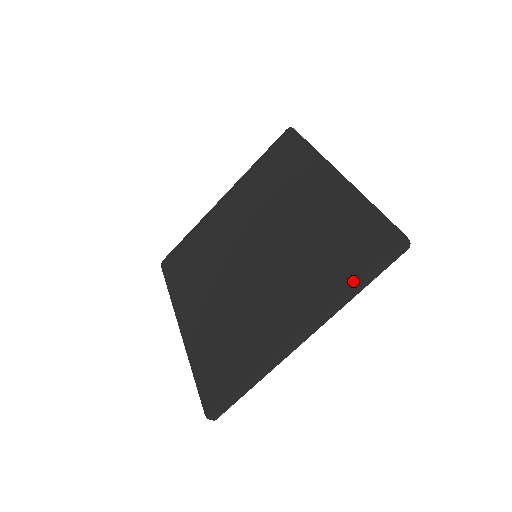
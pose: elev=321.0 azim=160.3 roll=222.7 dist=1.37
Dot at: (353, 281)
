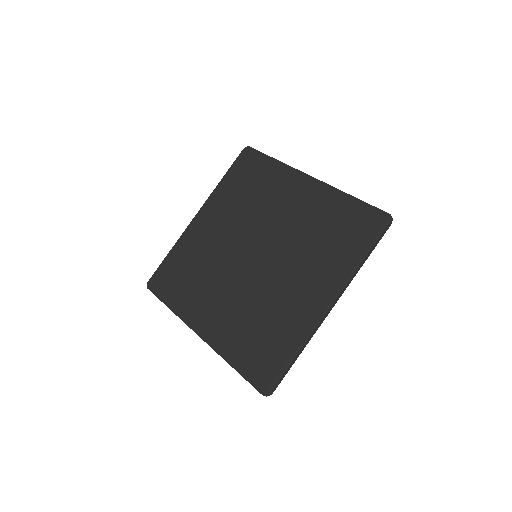
Dot at: (236, 361)
